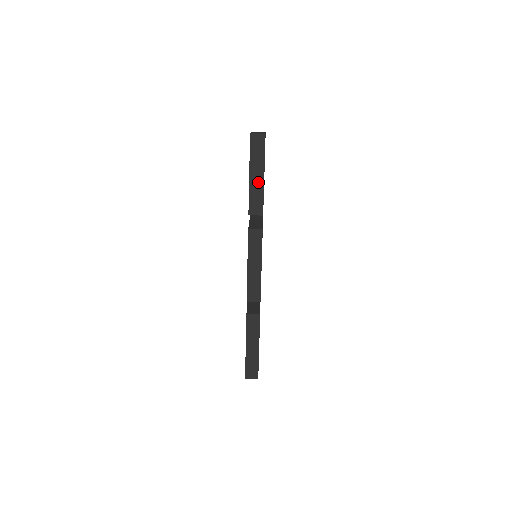
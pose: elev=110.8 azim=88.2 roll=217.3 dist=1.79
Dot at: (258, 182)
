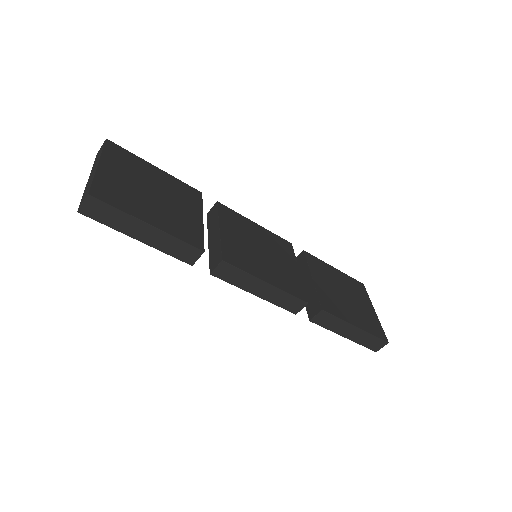
Dot at: (155, 236)
